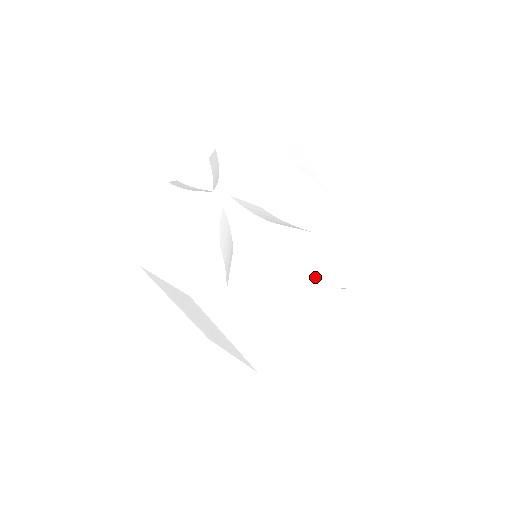
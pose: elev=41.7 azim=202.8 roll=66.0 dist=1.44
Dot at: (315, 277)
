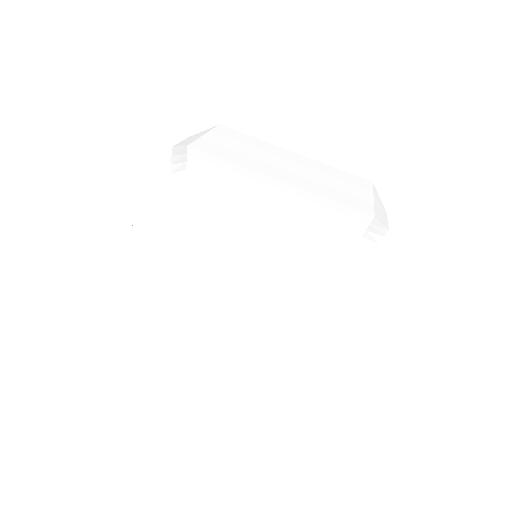
Dot at: (219, 239)
